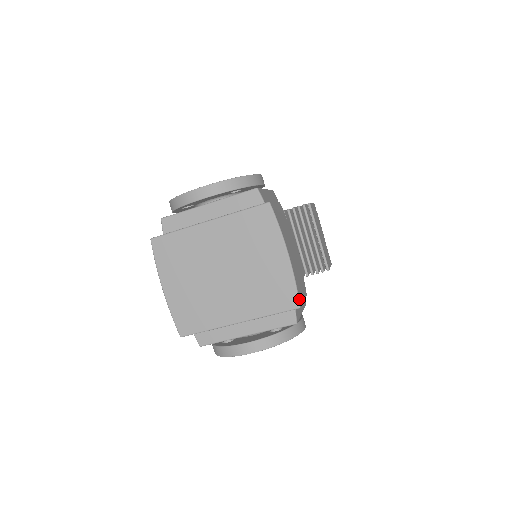
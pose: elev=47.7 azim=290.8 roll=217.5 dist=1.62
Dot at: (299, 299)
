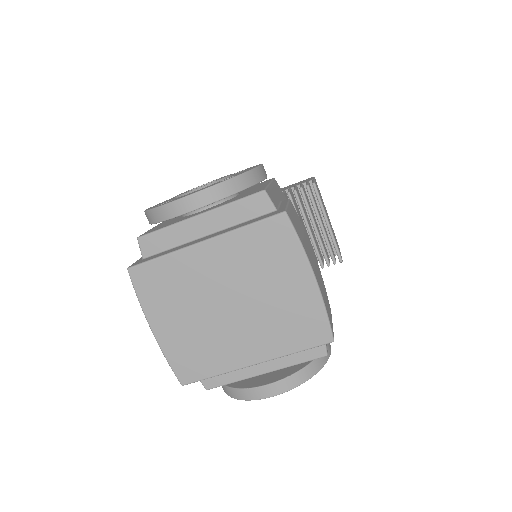
Dot at: (332, 331)
